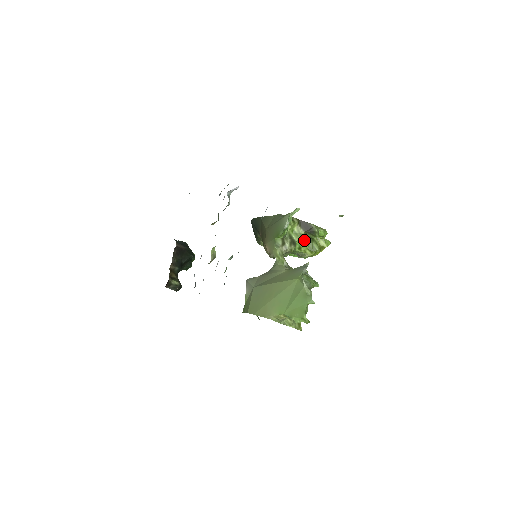
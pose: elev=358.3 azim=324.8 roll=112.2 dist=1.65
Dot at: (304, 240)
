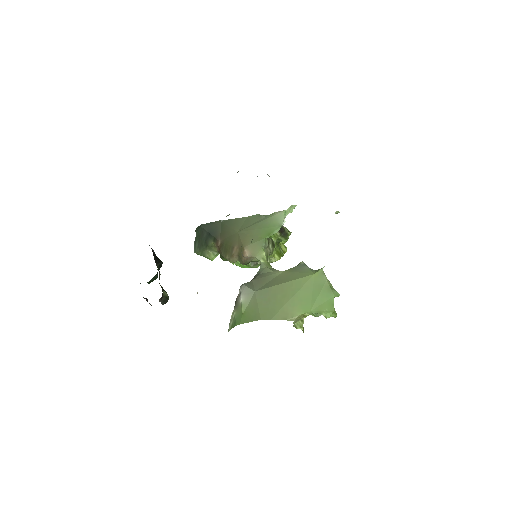
Dot at: (275, 243)
